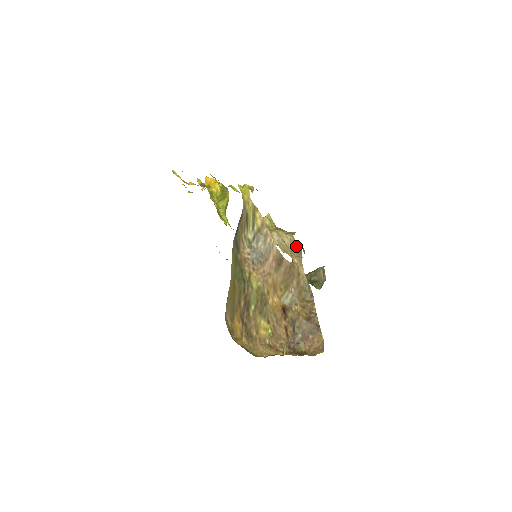
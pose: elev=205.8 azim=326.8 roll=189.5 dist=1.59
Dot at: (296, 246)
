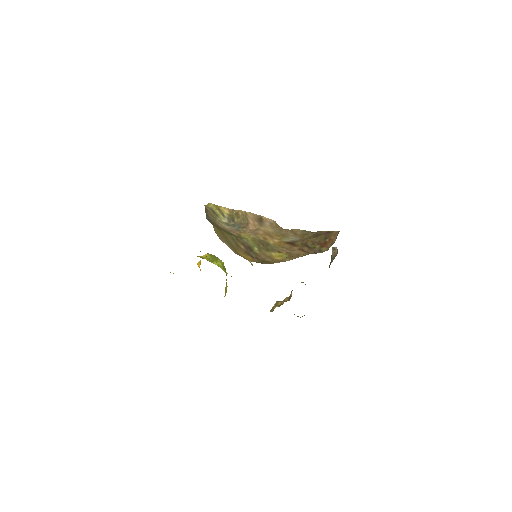
Dot at: occluded
